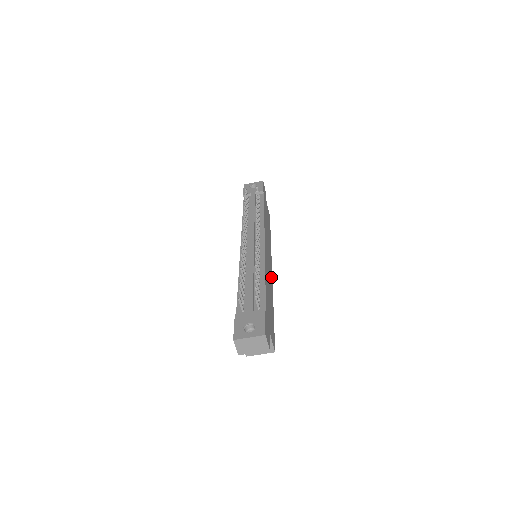
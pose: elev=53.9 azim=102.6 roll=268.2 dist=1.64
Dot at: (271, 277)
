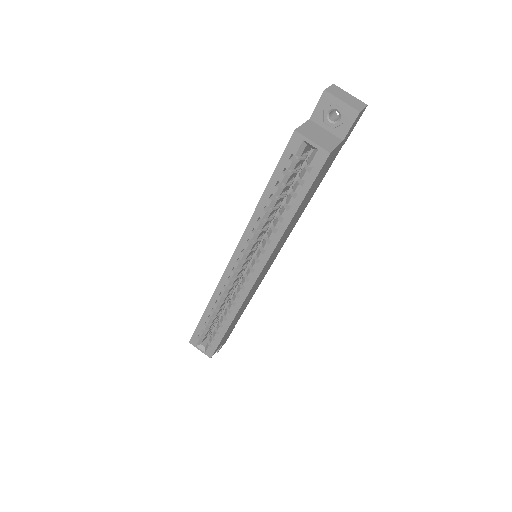
Dot at: (269, 259)
